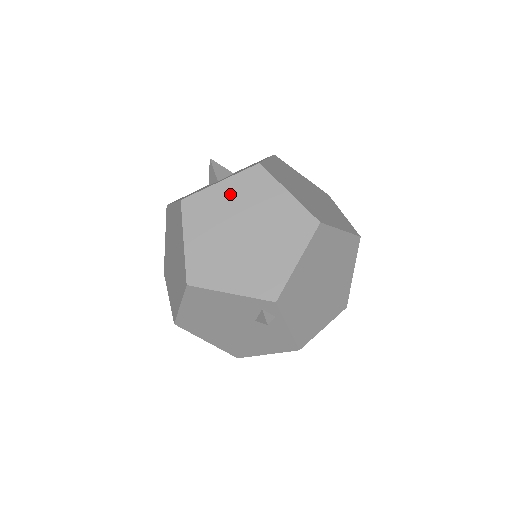
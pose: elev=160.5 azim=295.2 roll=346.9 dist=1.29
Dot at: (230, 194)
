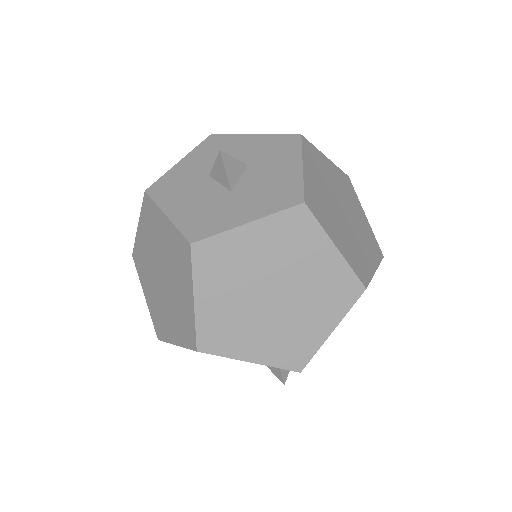
Dot at: (260, 243)
